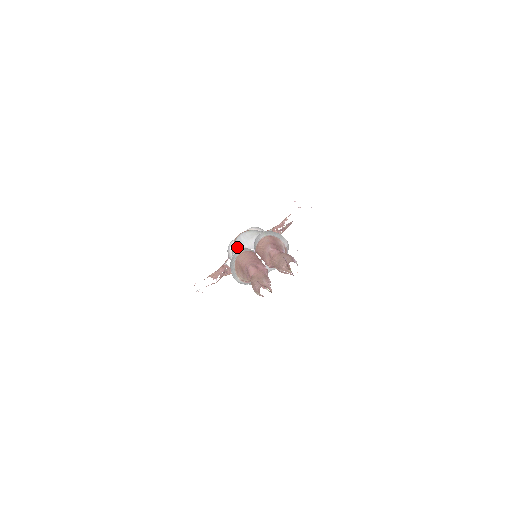
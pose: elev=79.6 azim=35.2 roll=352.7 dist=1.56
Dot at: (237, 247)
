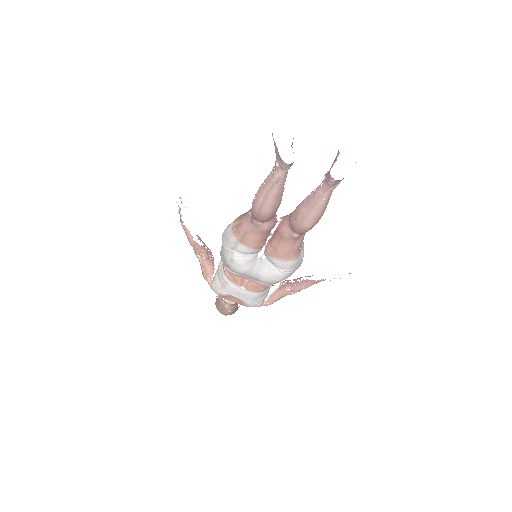
Dot at: occluded
